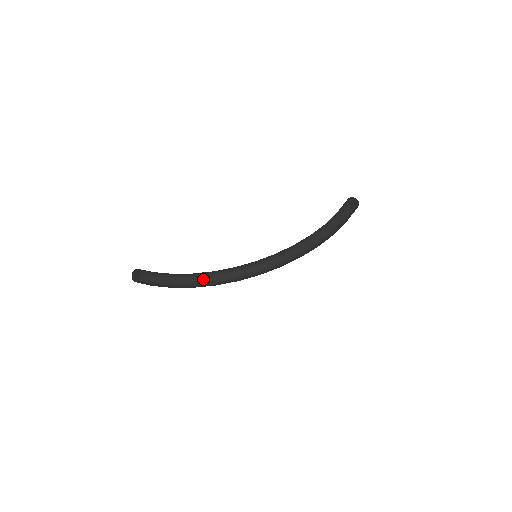
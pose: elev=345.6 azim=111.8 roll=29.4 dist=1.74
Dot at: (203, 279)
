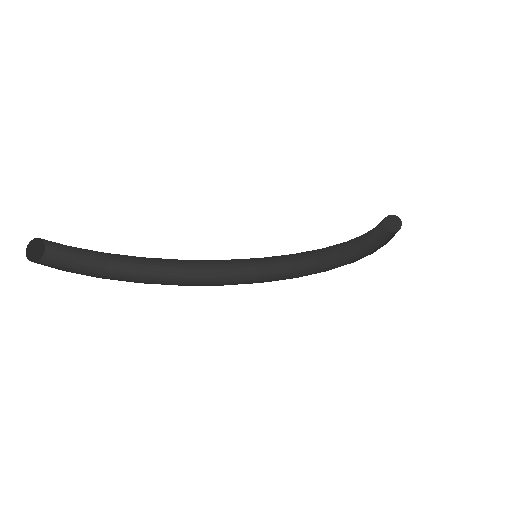
Dot at: (160, 274)
